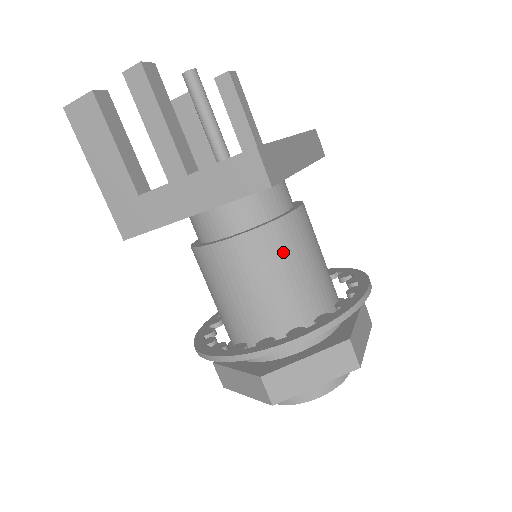
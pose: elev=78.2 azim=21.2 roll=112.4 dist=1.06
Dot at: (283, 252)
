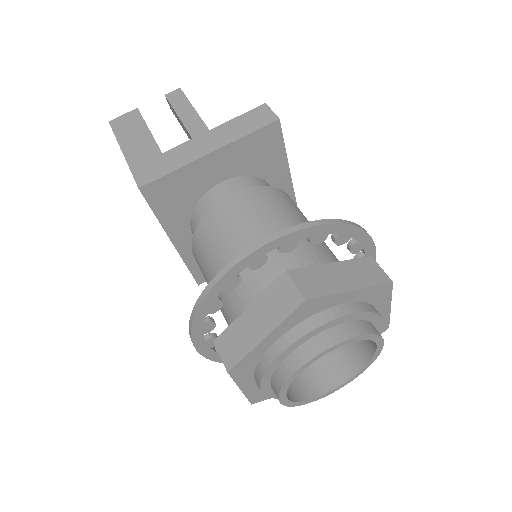
Dot at: (288, 206)
